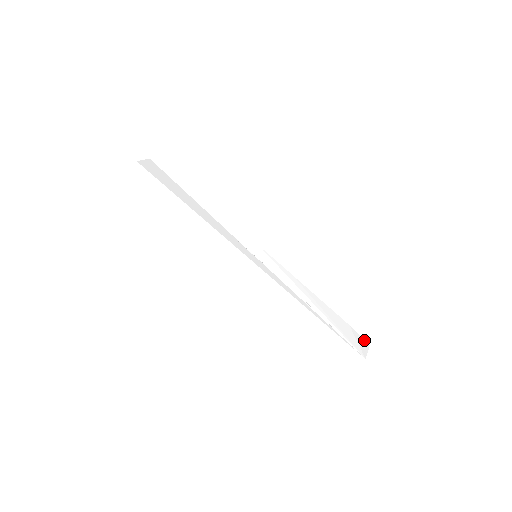
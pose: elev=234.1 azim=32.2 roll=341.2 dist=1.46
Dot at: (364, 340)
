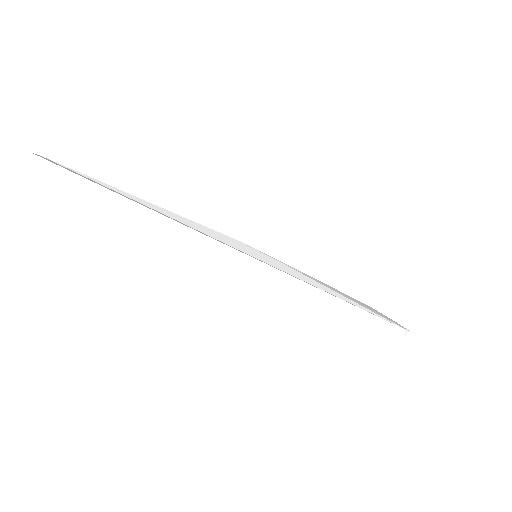
Dot at: occluded
